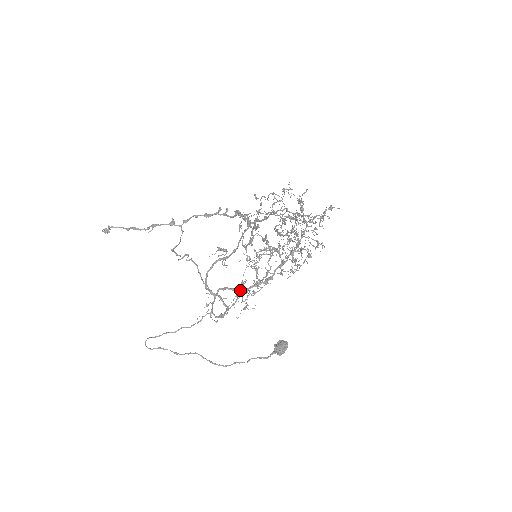
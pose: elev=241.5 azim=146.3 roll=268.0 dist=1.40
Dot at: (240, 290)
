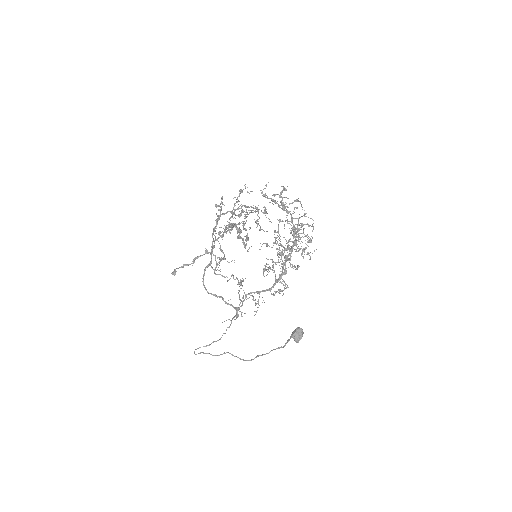
Dot at: (262, 291)
